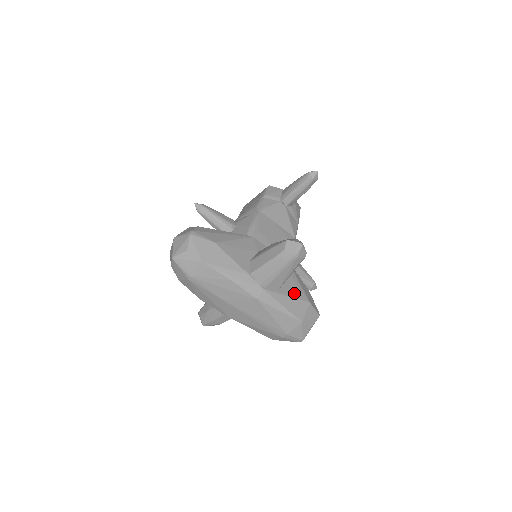
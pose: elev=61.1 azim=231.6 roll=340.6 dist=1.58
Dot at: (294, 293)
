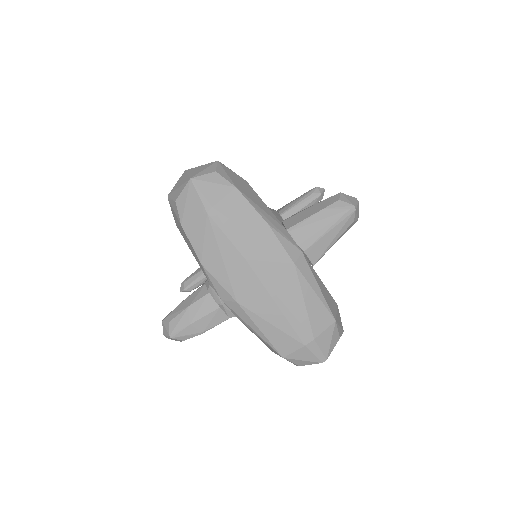
Dot at: occluded
